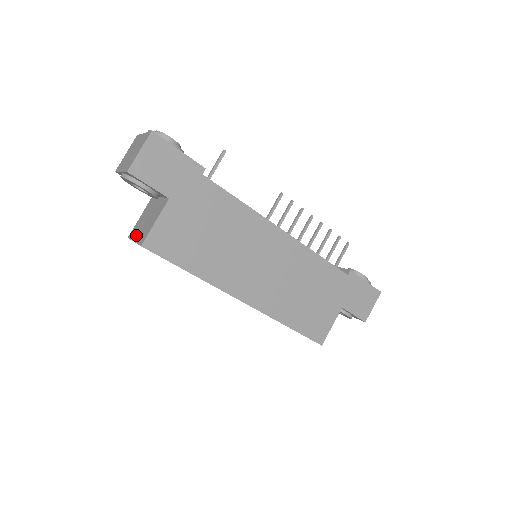
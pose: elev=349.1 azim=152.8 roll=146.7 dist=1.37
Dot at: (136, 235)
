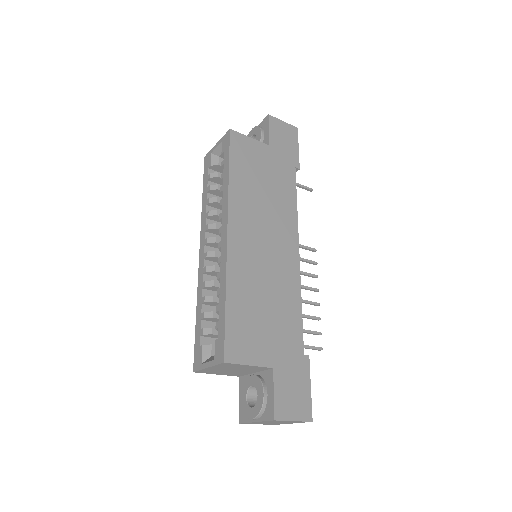
Dot at: occluded
